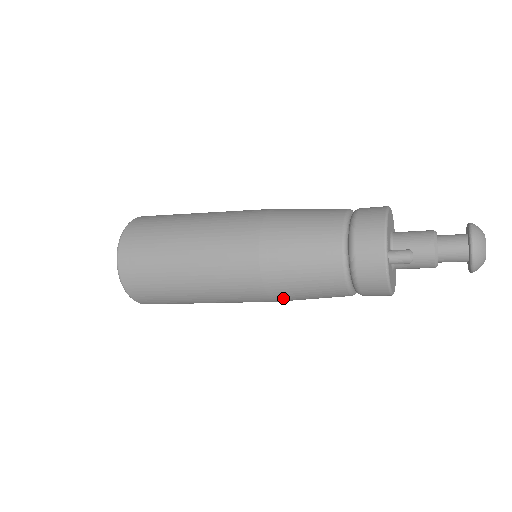
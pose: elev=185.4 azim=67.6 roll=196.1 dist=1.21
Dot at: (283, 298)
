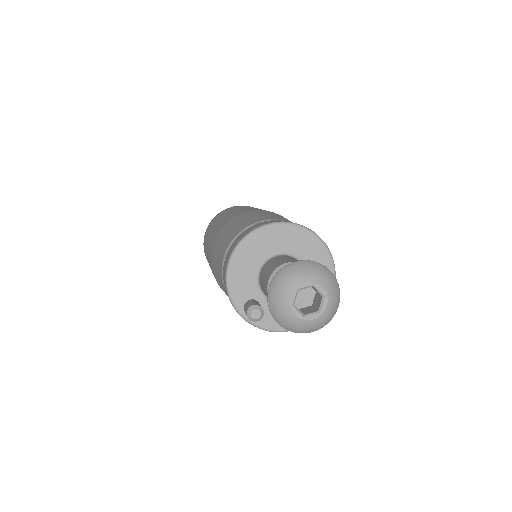
Dot at: occluded
